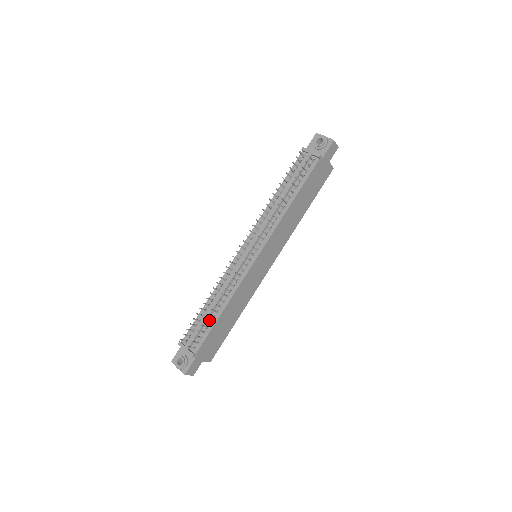
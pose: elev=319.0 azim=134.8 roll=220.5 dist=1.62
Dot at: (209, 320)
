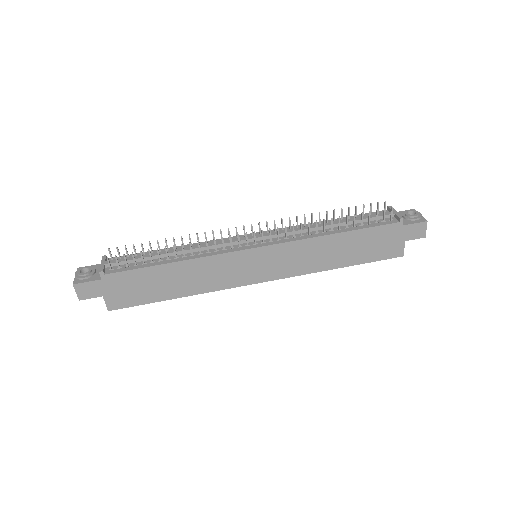
Dot at: (153, 260)
